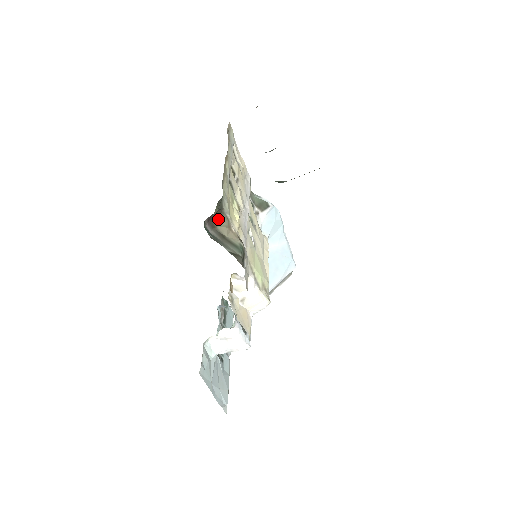
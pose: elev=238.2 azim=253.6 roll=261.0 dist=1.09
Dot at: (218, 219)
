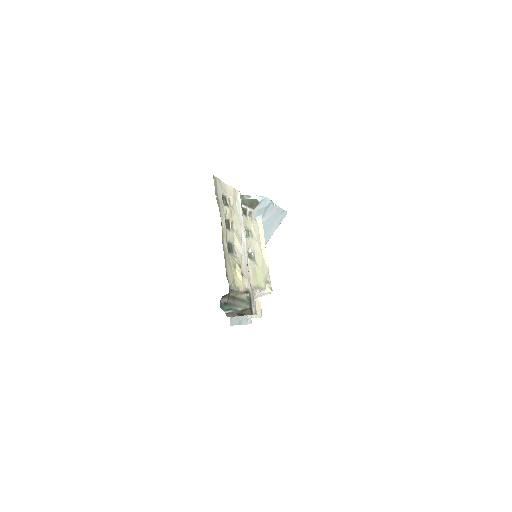
Dot at: (228, 293)
